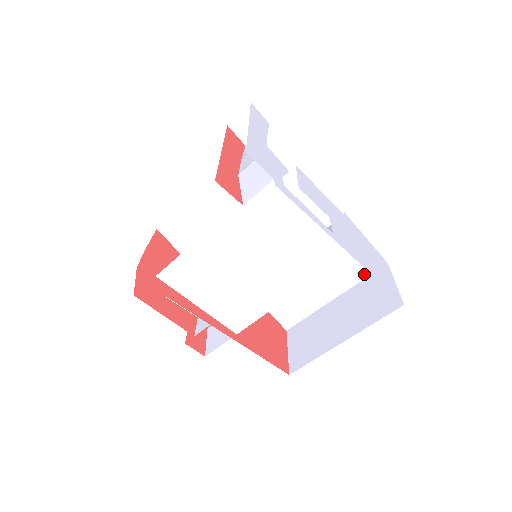
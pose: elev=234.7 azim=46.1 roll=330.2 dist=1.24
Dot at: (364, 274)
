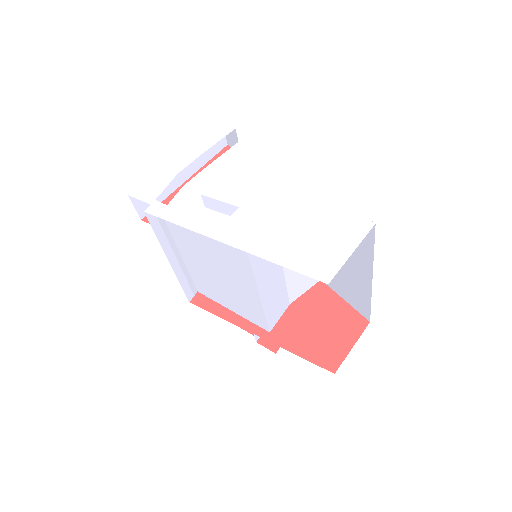
Dot at: (370, 243)
